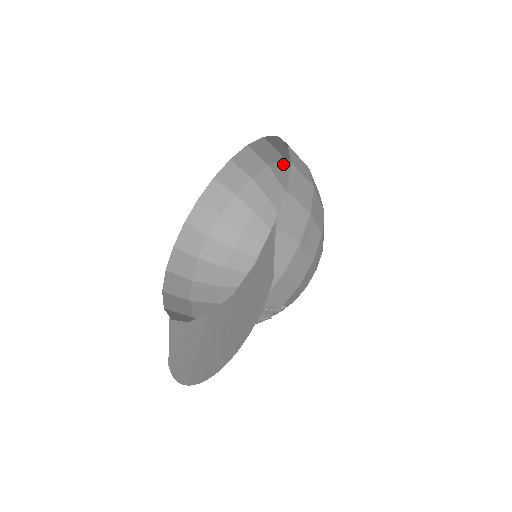
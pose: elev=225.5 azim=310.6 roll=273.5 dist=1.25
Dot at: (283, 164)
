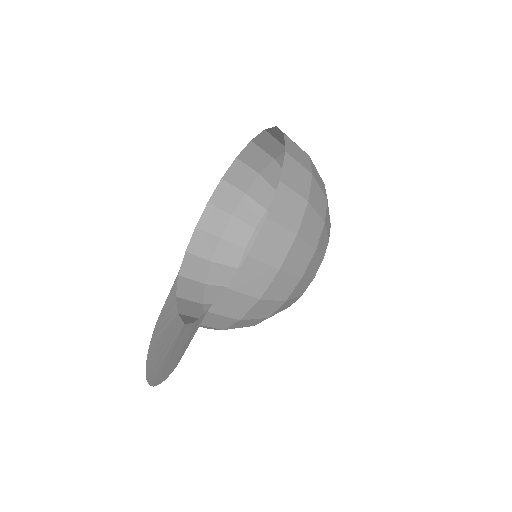
Dot at: (314, 174)
